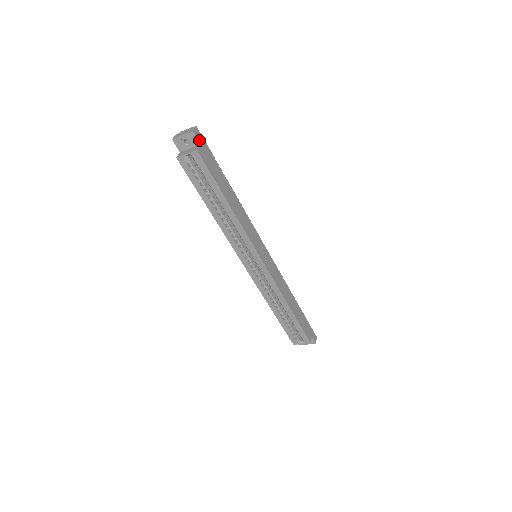
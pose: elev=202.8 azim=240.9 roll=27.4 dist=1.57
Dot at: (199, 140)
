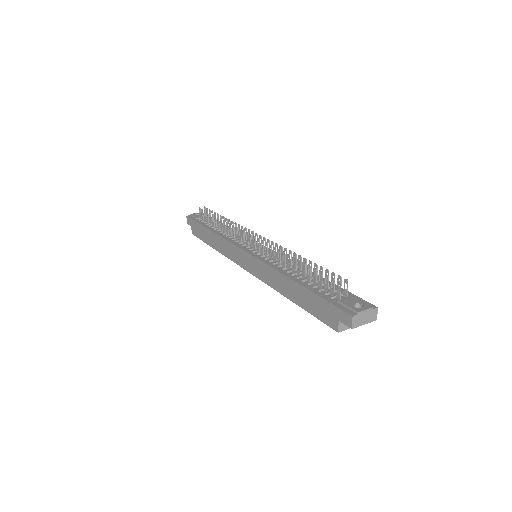
Dot at: occluded
